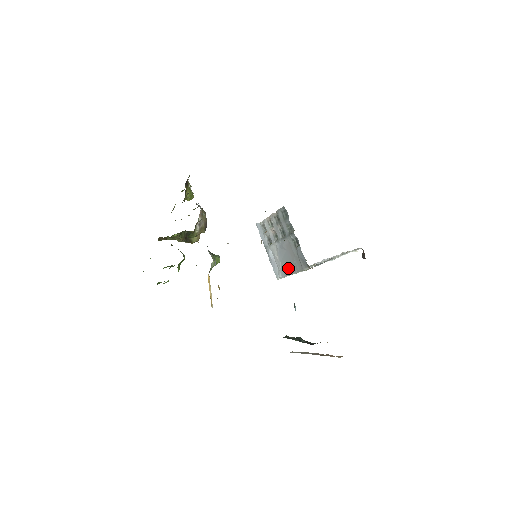
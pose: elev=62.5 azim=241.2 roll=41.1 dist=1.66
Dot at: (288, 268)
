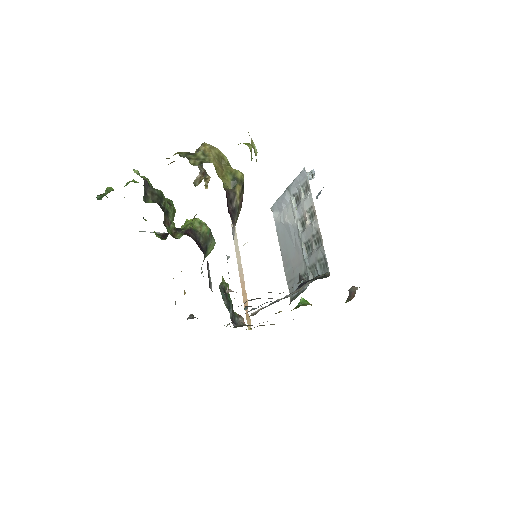
Dot at: (283, 244)
